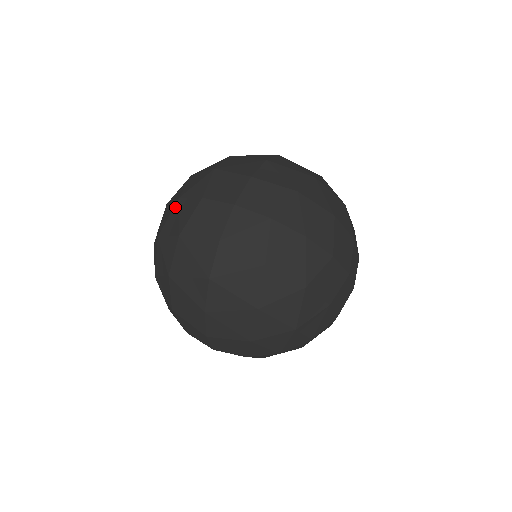
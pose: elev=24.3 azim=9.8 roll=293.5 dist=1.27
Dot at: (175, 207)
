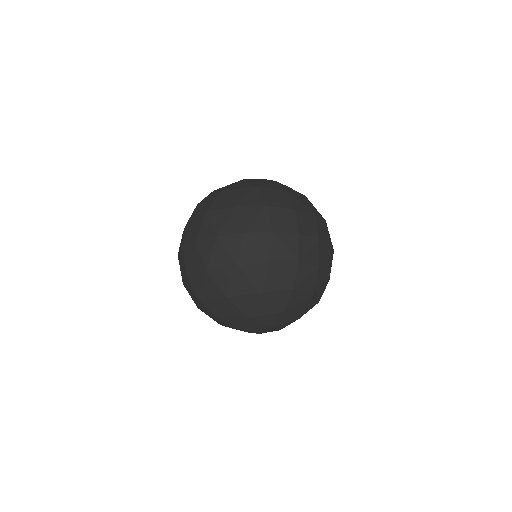
Dot at: occluded
